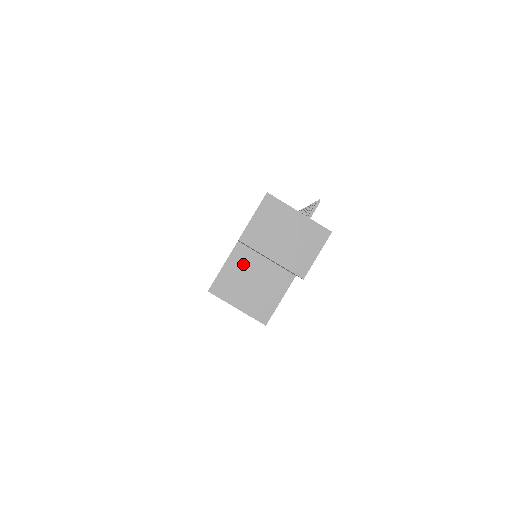
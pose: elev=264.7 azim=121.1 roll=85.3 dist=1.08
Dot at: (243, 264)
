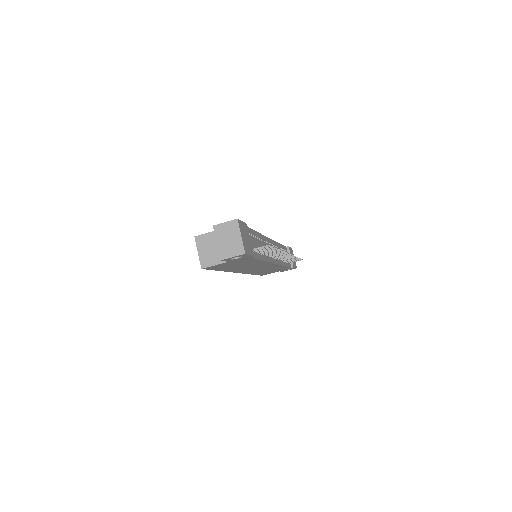
Dot at: (215, 239)
